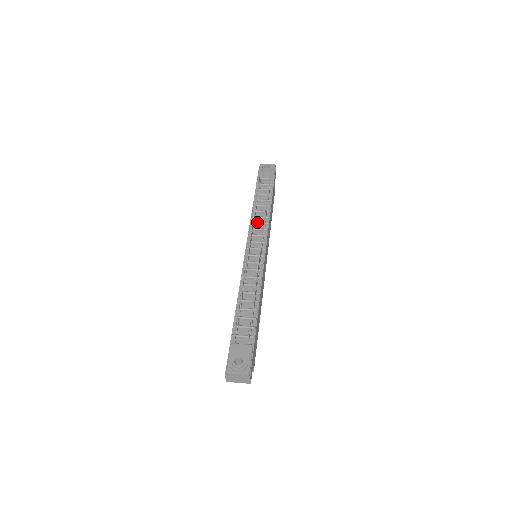
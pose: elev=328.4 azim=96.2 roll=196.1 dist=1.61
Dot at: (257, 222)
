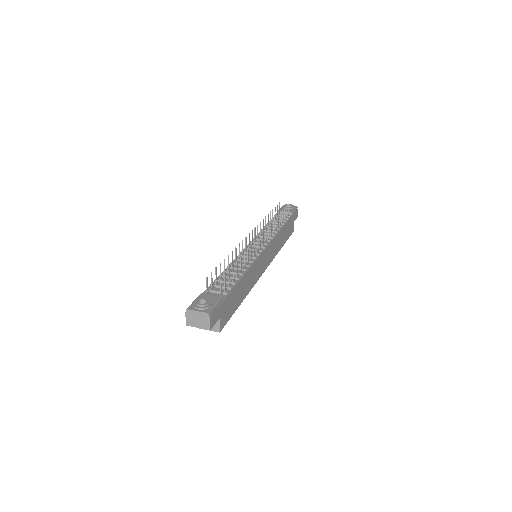
Dot at: occluded
